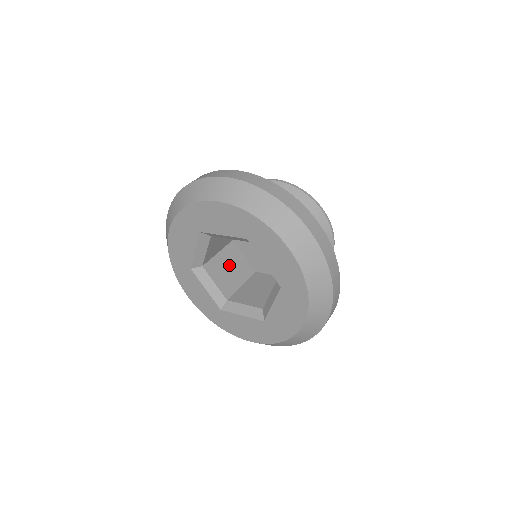
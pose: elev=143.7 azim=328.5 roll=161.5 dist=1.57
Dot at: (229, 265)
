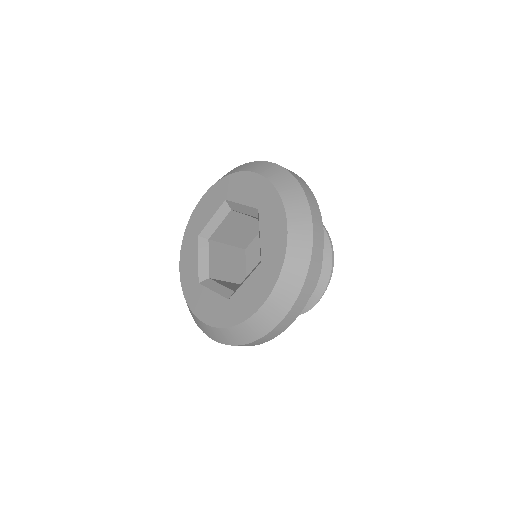
Dot at: (229, 260)
